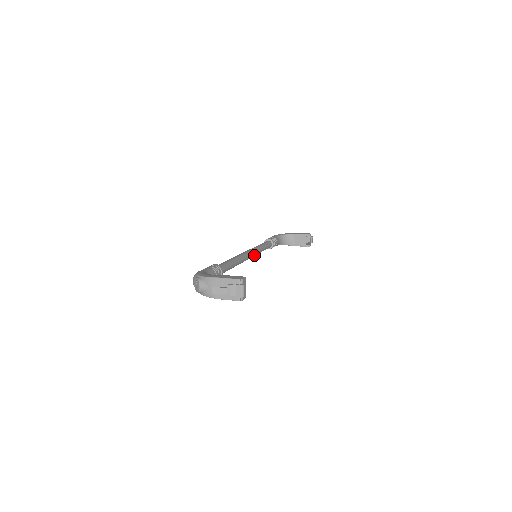
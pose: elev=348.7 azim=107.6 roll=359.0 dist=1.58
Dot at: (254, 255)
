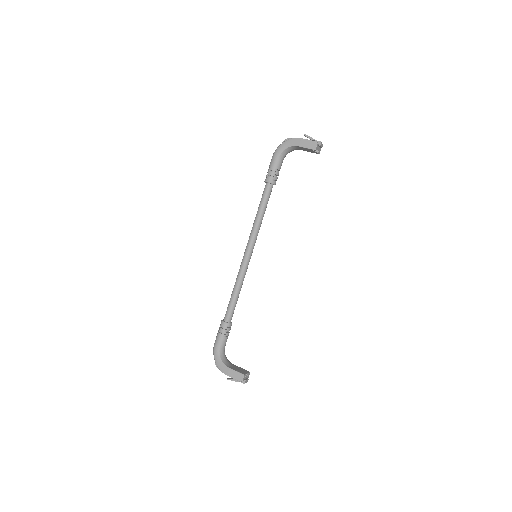
Dot at: (255, 242)
